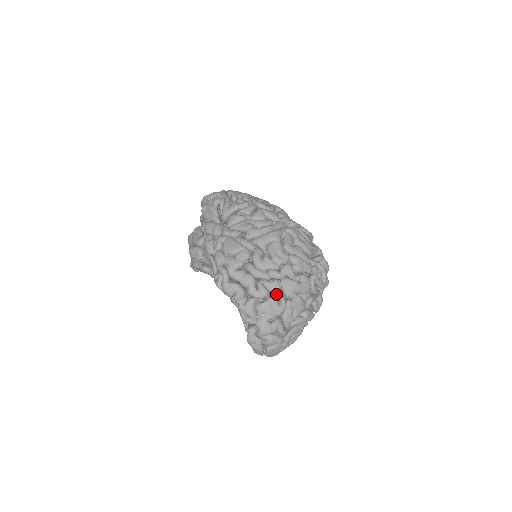
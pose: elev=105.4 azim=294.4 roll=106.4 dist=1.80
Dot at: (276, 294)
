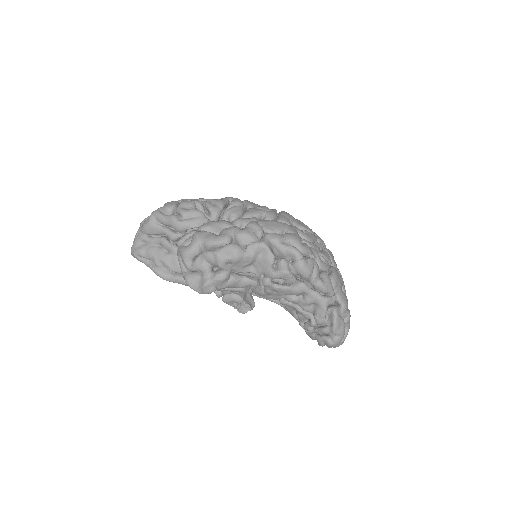
Dot at: (330, 265)
